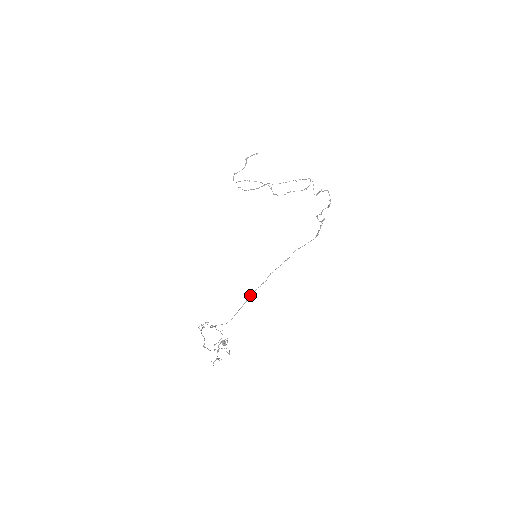
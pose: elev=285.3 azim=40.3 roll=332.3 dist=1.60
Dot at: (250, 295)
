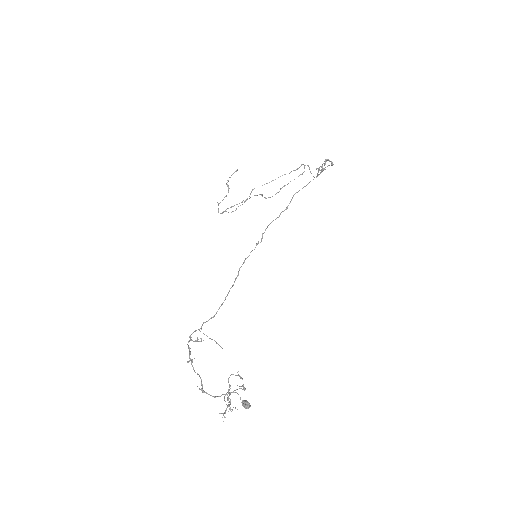
Dot at: occluded
